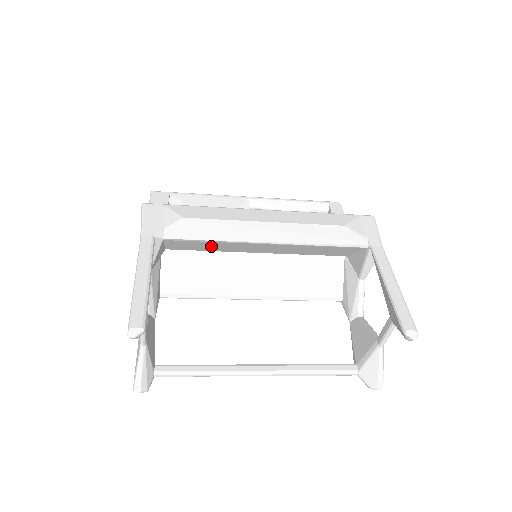
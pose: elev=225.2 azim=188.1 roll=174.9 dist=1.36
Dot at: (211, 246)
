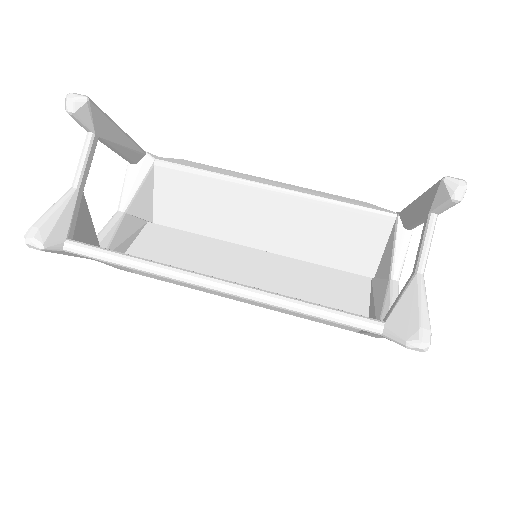
Dot at: (204, 205)
